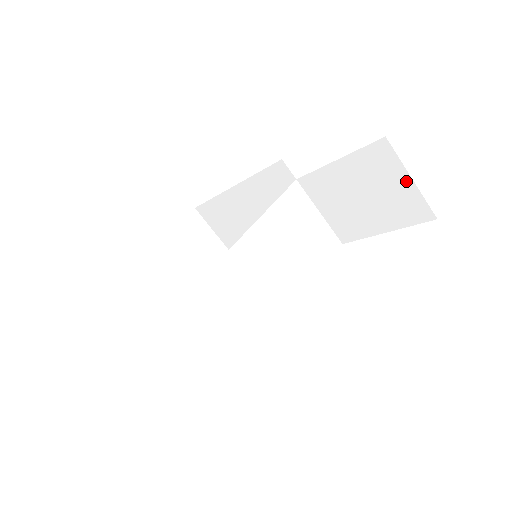
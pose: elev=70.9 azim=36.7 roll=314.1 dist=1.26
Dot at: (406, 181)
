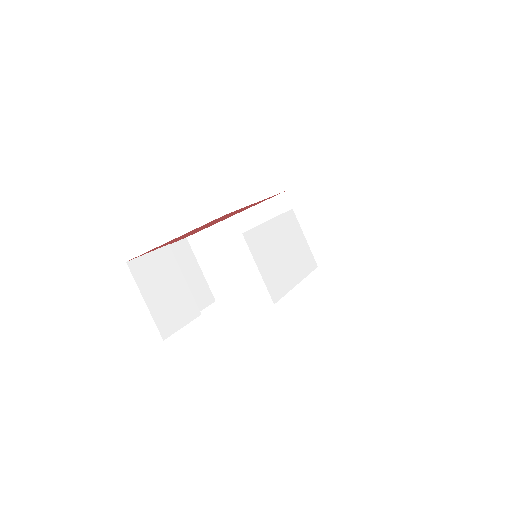
Dot at: (379, 209)
